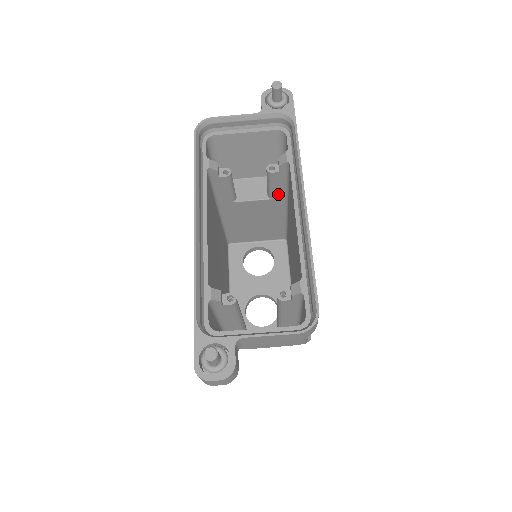
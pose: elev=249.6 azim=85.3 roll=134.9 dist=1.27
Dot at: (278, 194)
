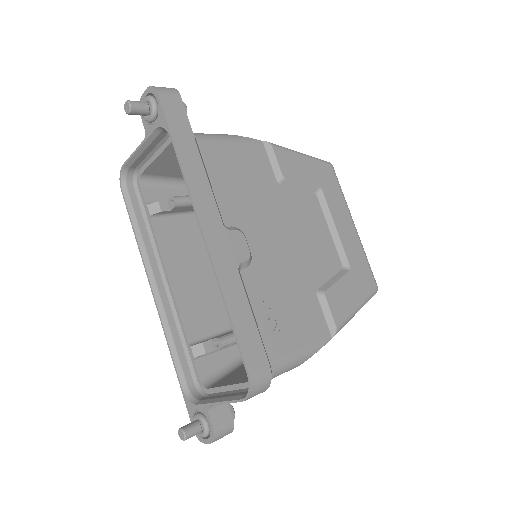
Dot at: occluded
